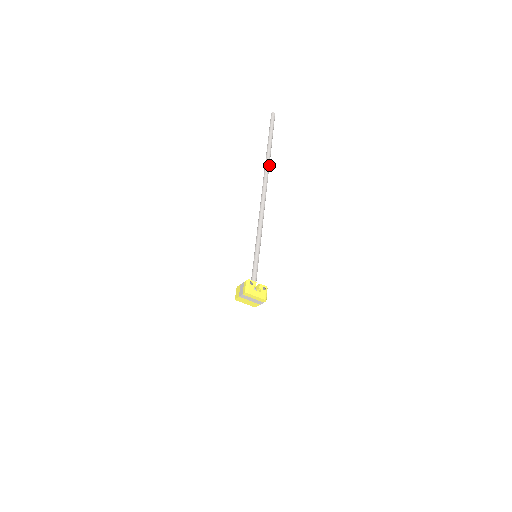
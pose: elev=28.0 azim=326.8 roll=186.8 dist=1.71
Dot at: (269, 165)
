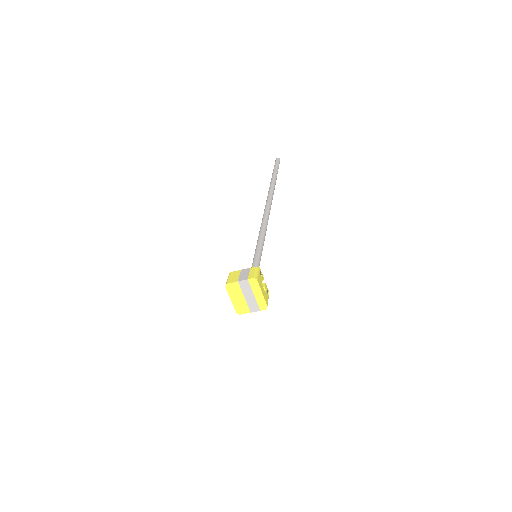
Dot at: occluded
